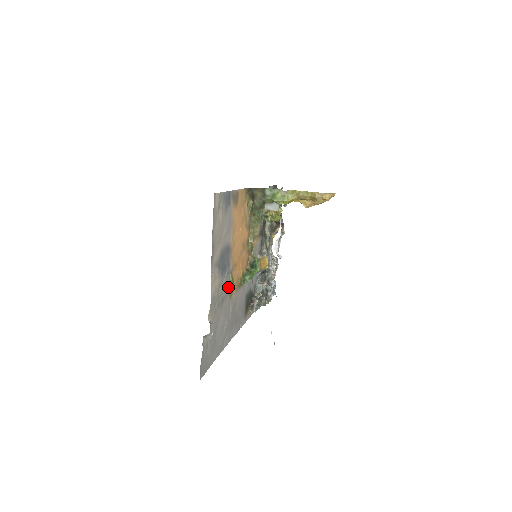
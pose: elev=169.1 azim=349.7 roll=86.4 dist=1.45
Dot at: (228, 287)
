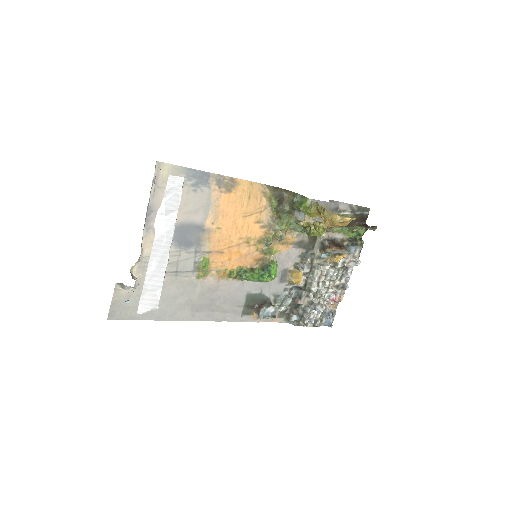
Dot at: (196, 266)
